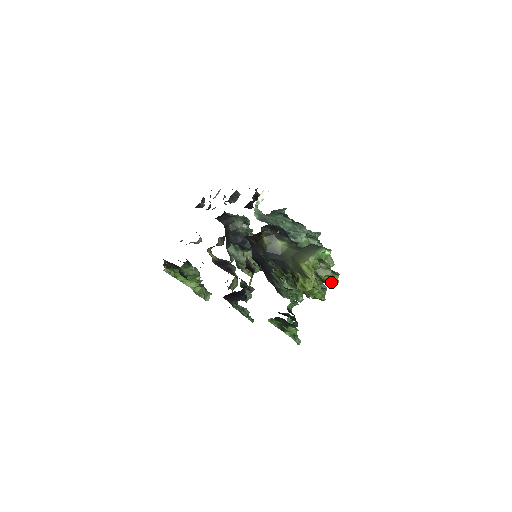
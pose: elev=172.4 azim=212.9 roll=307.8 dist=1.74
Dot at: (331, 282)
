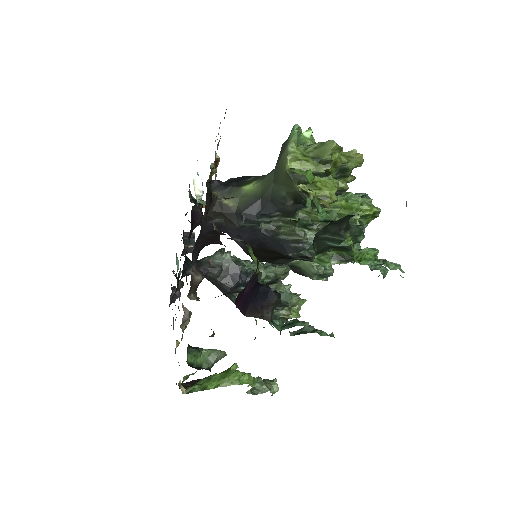
Dot at: (352, 162)
